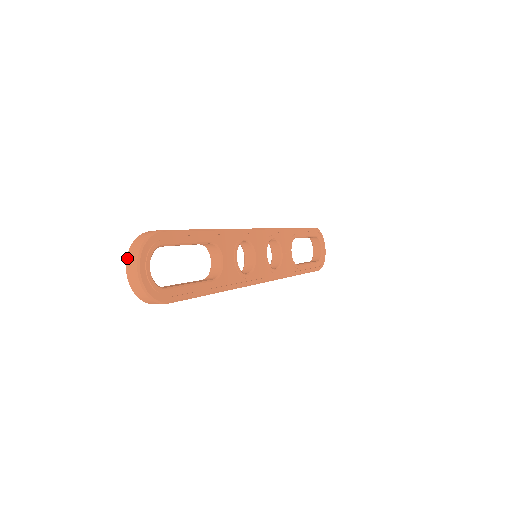
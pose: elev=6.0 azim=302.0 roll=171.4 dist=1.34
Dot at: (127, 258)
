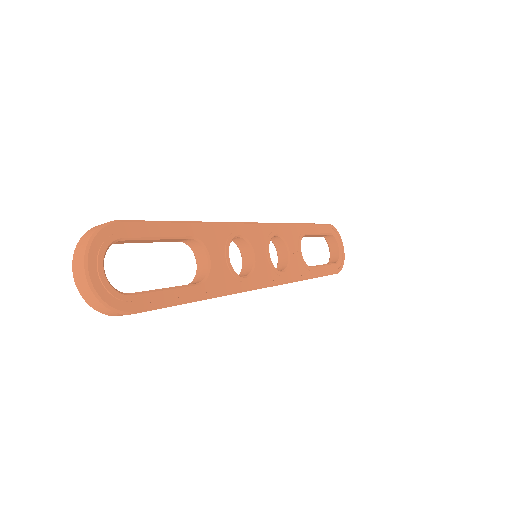
Dot at: (73, 257)
